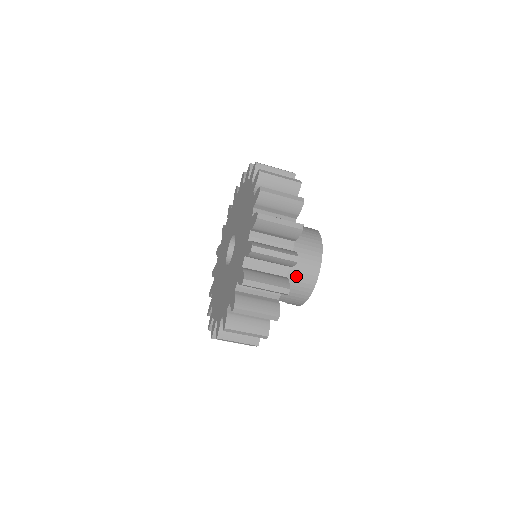
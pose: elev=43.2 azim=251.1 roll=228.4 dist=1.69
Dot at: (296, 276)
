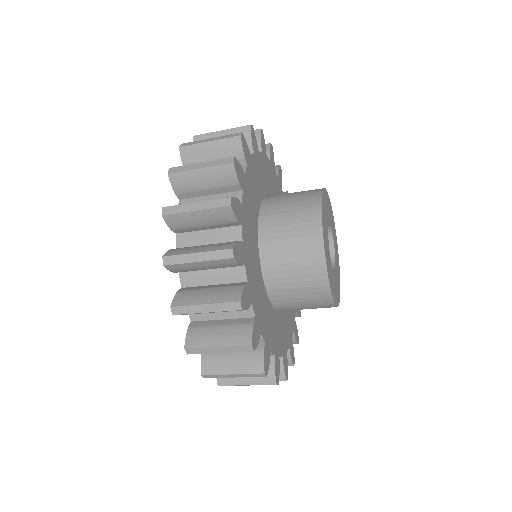
Dot at: (295, 288)
